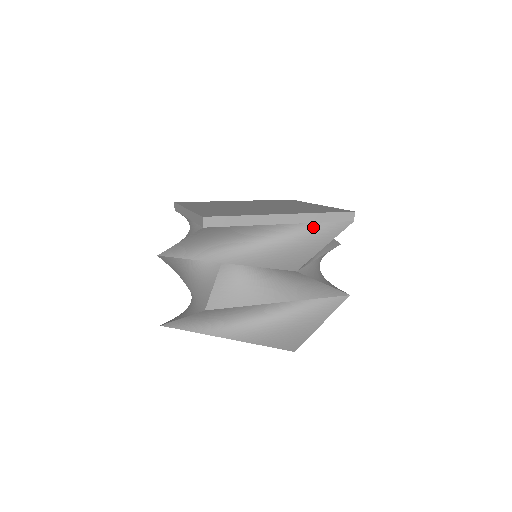
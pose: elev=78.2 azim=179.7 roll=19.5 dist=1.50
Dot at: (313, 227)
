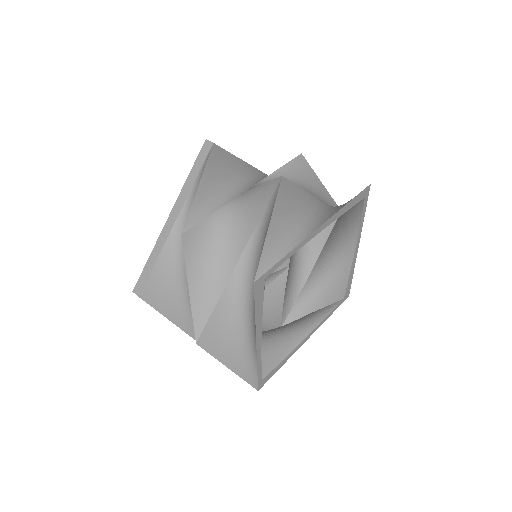
Dot at: occluded
